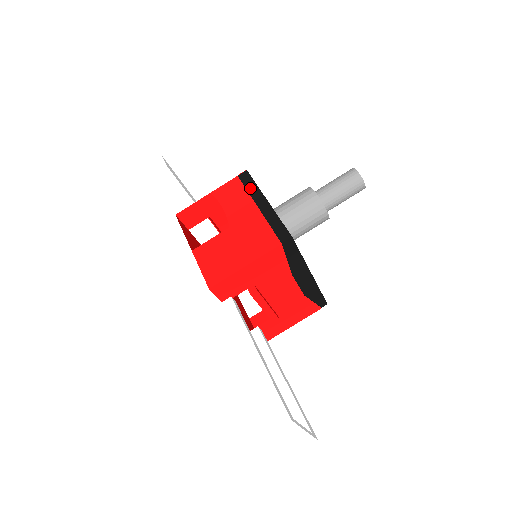
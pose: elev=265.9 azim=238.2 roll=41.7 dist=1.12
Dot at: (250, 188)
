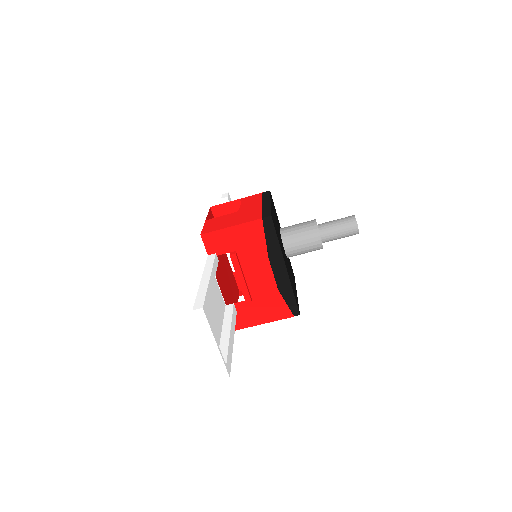
Dot at: (265, 197)
